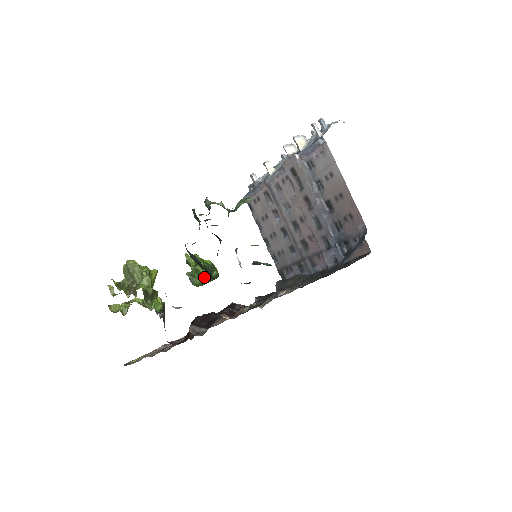
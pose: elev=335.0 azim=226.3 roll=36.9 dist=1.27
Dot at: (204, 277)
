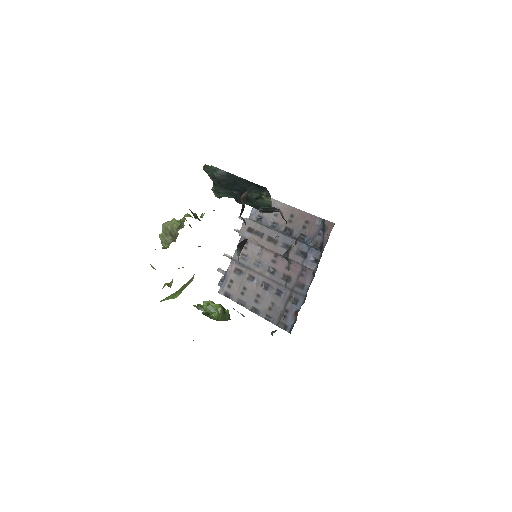
Dot at: (219, 309)
